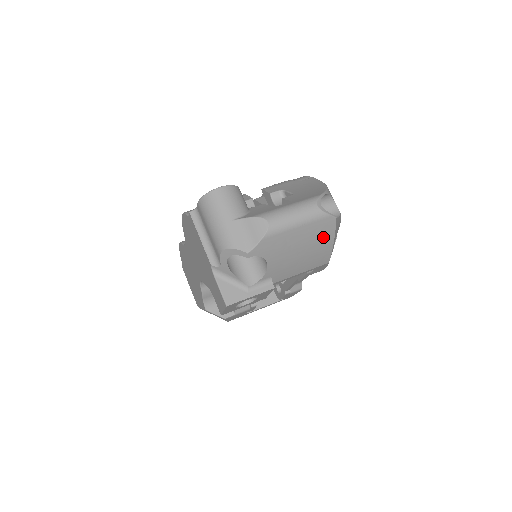
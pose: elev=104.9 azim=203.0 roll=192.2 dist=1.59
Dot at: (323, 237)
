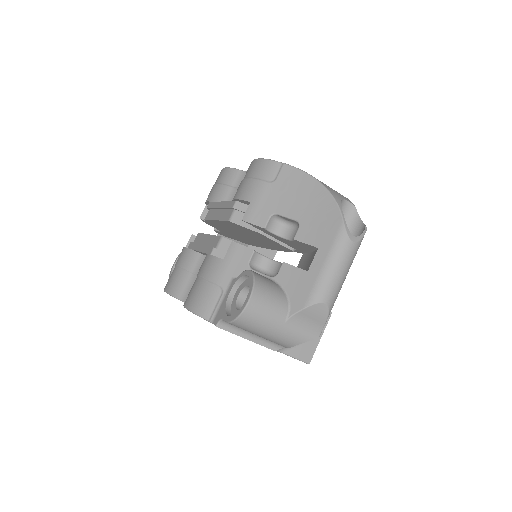
Dot at: occluded
